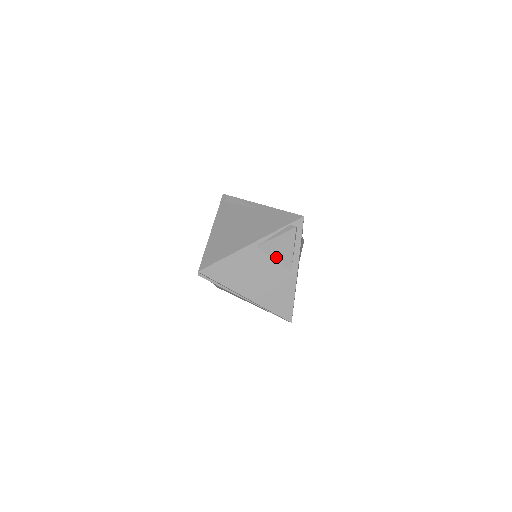
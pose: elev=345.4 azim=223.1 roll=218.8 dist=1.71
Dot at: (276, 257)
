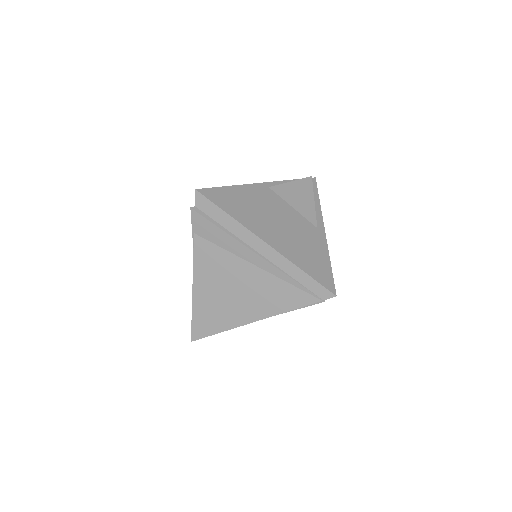
Dot at: (295, 205)
